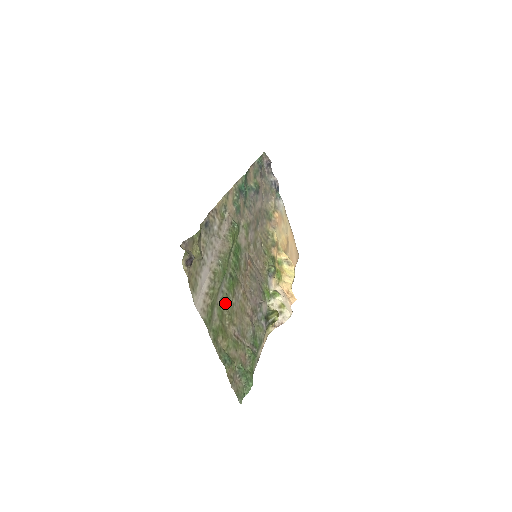
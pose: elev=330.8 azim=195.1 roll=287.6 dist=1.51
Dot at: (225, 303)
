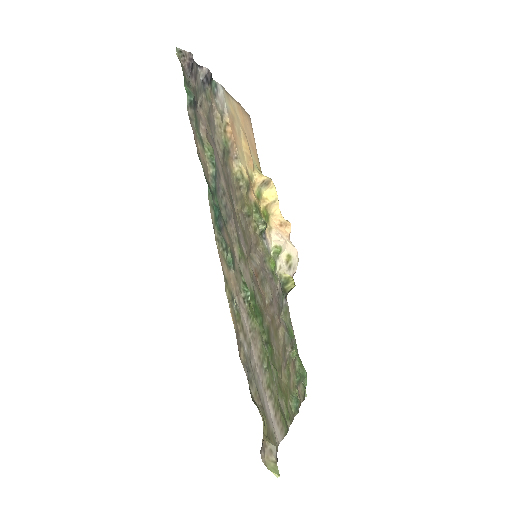
Dot at: (277, 376)
